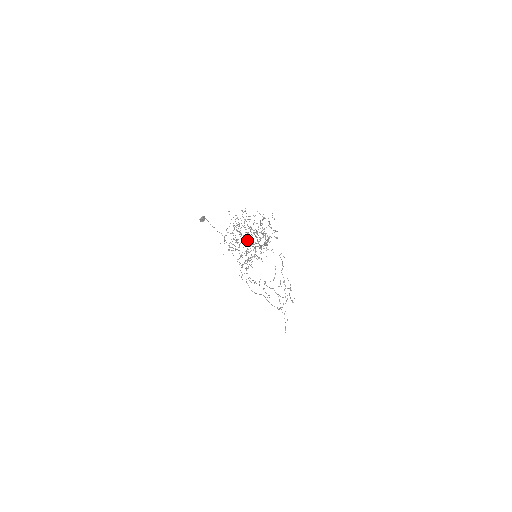
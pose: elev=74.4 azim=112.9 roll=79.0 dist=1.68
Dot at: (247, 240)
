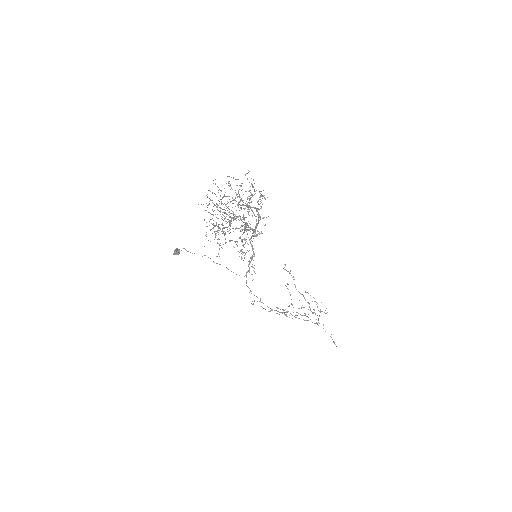
Dot at: (234, 218)
